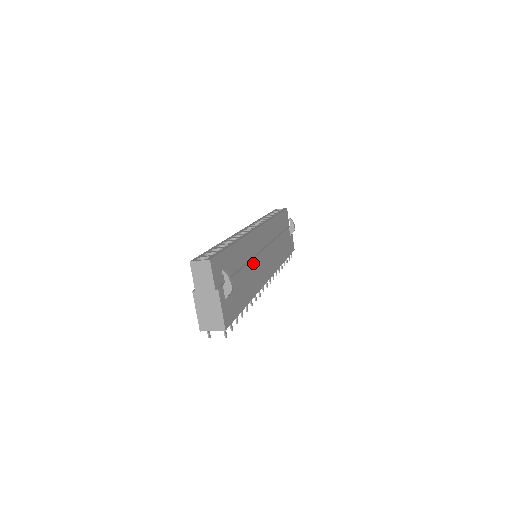
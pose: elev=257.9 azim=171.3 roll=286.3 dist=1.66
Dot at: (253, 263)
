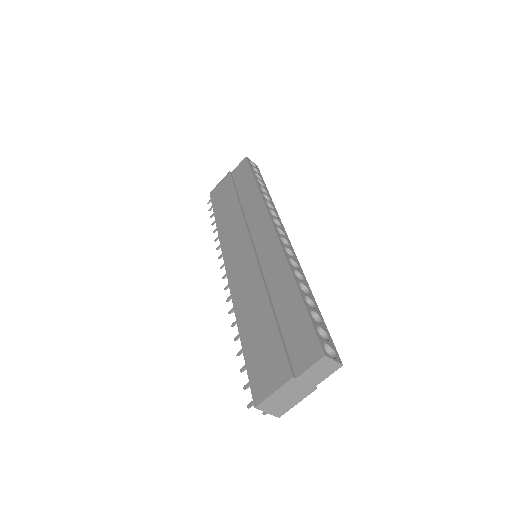
Dot at: occluded
